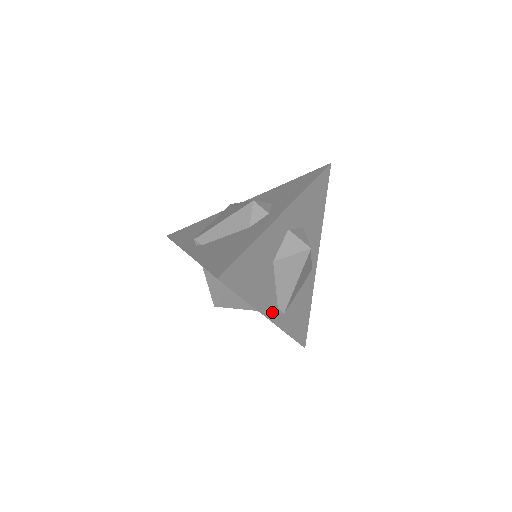
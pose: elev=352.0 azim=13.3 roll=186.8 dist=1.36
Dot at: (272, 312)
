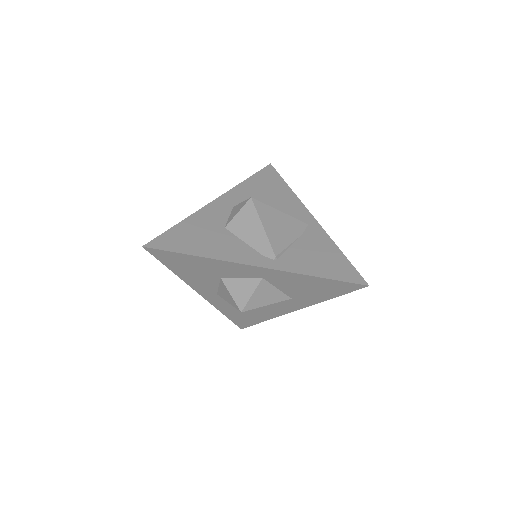
Dot at: (256, 260)
